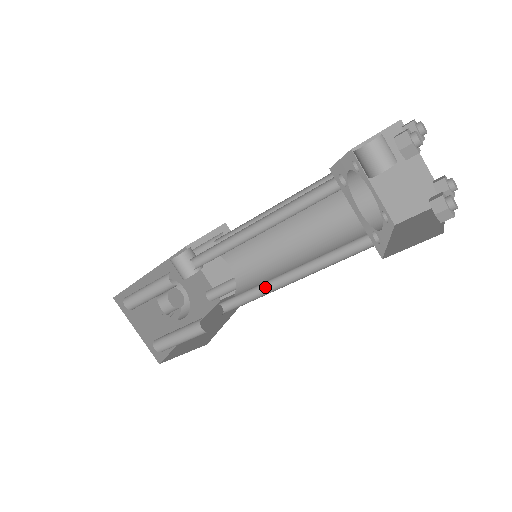
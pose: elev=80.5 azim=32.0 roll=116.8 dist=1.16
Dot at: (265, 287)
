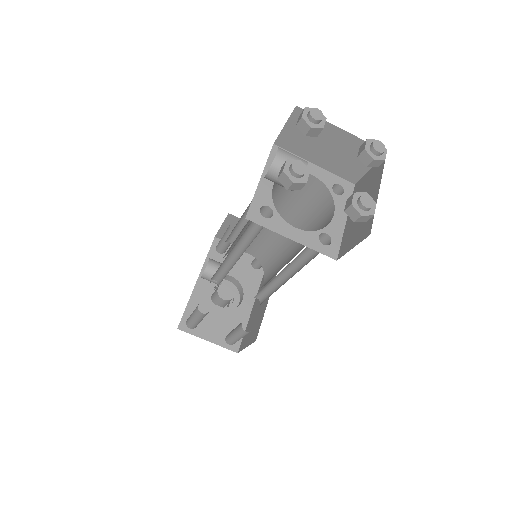
Dot at: (274, 282)
